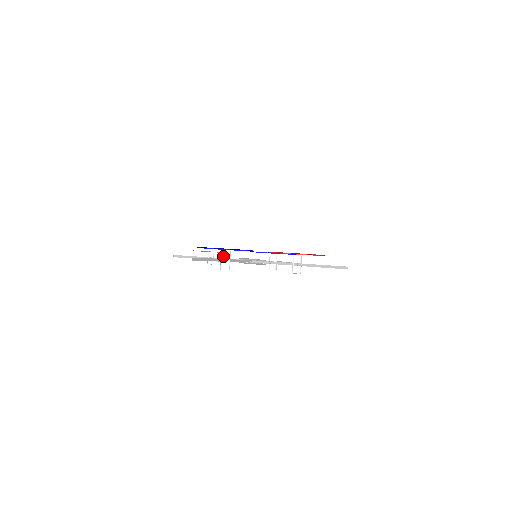
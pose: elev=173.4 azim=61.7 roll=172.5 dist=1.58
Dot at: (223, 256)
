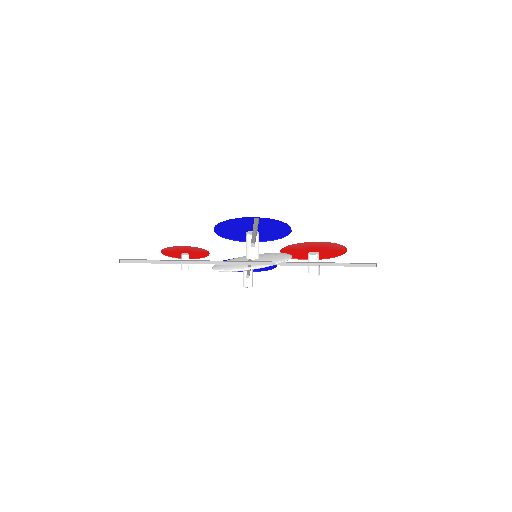
Dot at: (246, 240)
